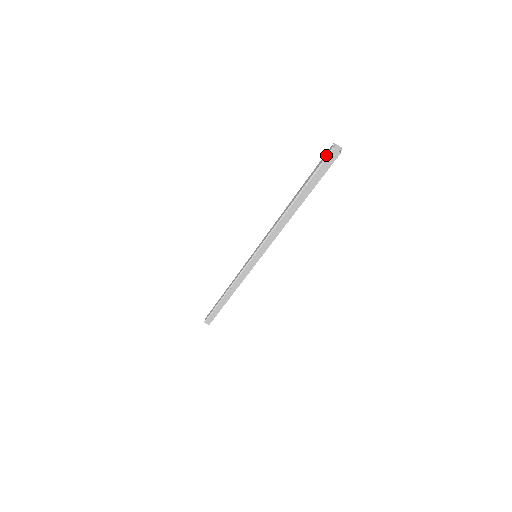
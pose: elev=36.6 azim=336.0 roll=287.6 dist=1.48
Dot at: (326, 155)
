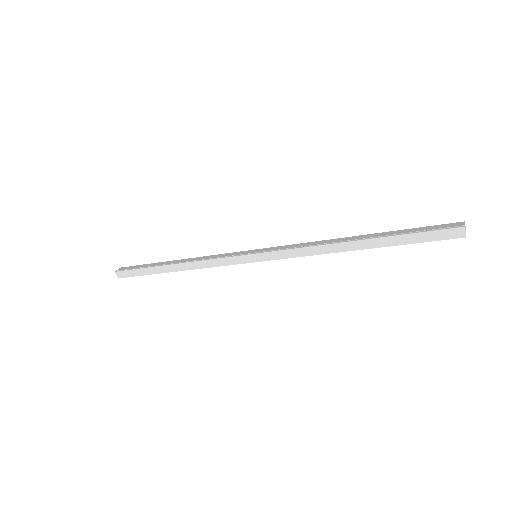
Dot at: occluded
